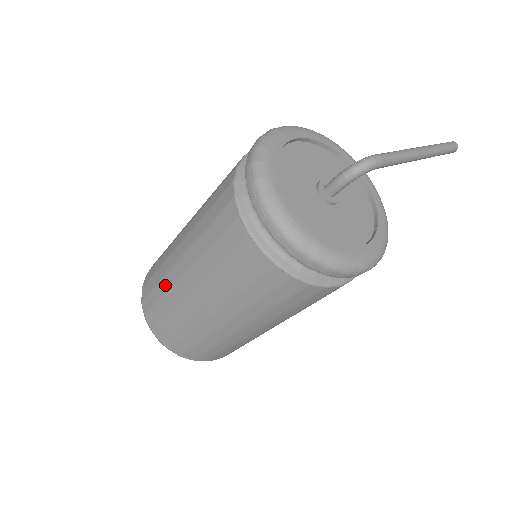
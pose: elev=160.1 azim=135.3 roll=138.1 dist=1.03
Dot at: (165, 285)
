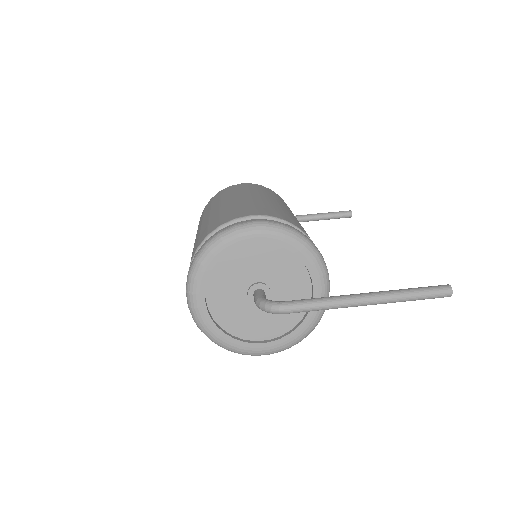
Dot at: occluded
